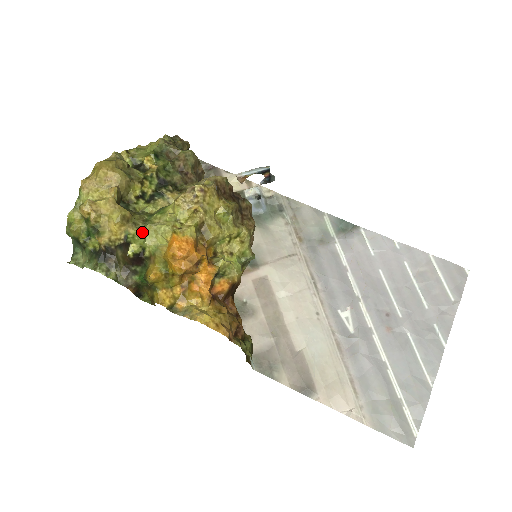
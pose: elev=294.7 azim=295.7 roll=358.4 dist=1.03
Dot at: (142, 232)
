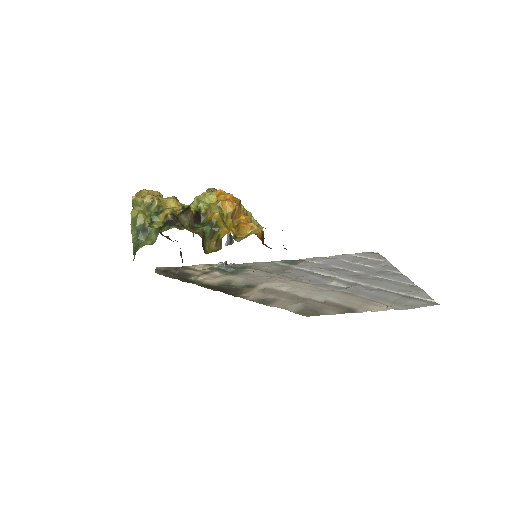
Dot at: (192, 204)
